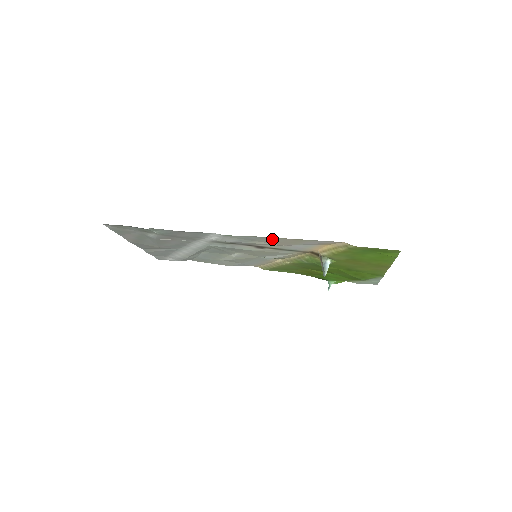
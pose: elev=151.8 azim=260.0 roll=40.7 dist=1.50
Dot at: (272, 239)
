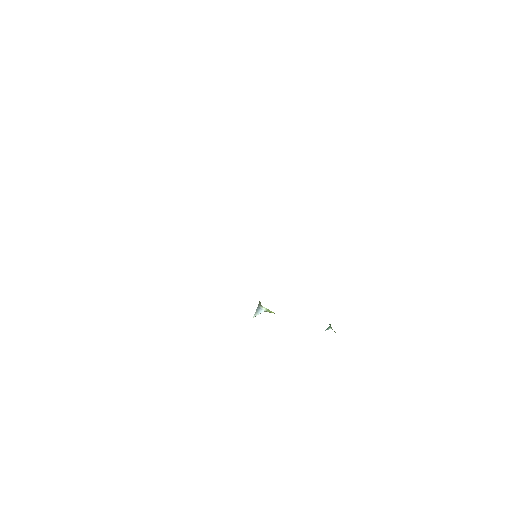
Dot at: occluded
